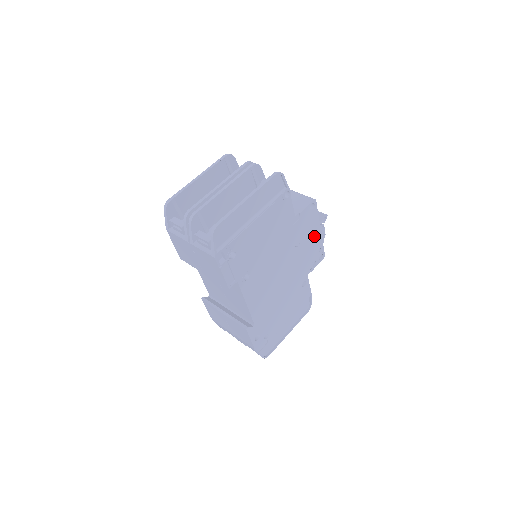
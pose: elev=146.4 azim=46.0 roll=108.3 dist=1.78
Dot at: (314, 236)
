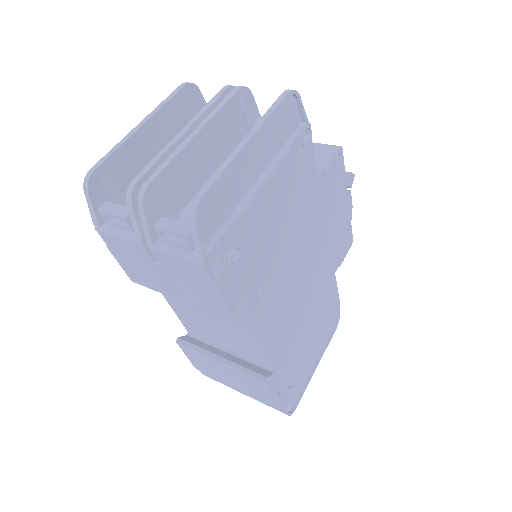
Dot at: (341, 210)
